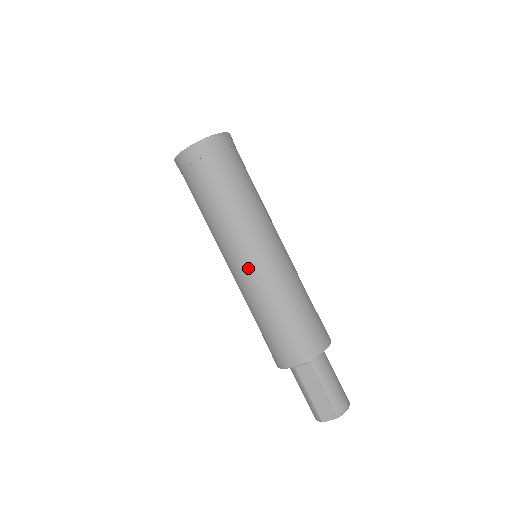
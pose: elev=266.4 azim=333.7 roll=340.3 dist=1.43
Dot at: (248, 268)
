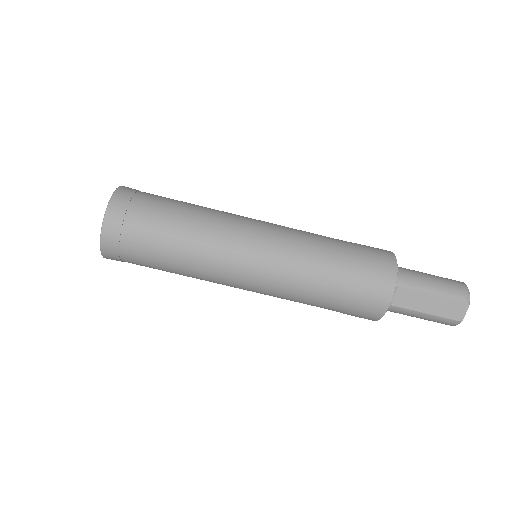
Dot at: (262, 270)
